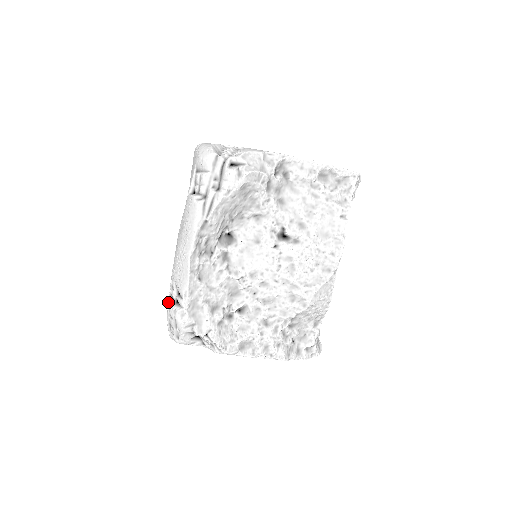
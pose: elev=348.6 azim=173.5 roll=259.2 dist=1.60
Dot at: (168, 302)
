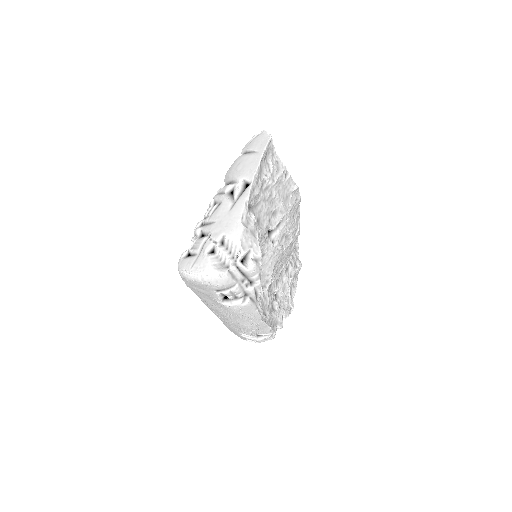
Dot at: occluded
